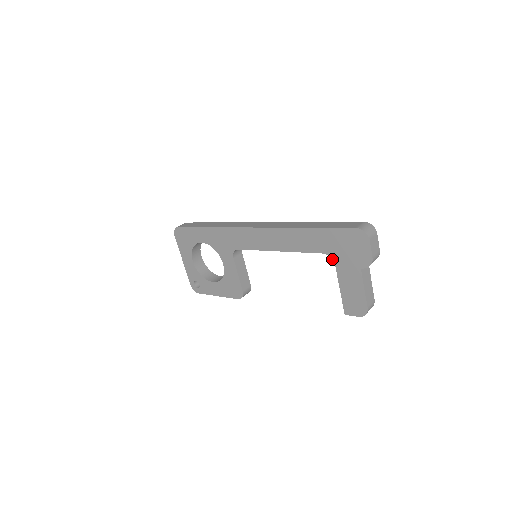
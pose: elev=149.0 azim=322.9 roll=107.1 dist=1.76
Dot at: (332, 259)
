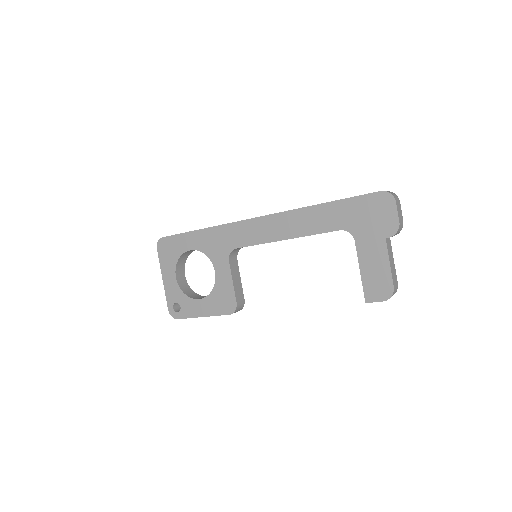
Dot at: (351, 234)
